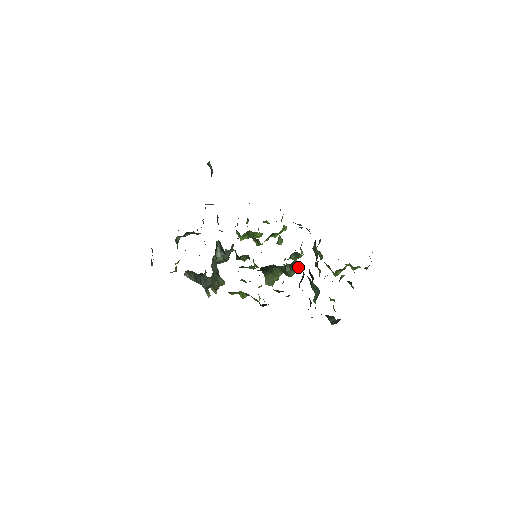
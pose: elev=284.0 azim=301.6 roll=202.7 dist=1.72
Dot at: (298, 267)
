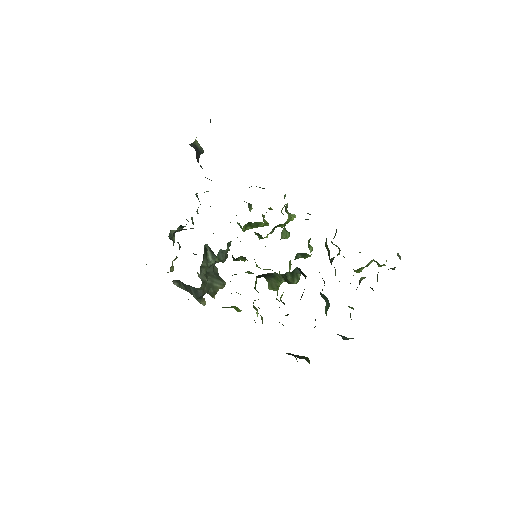
Dot at: (302, 274)
